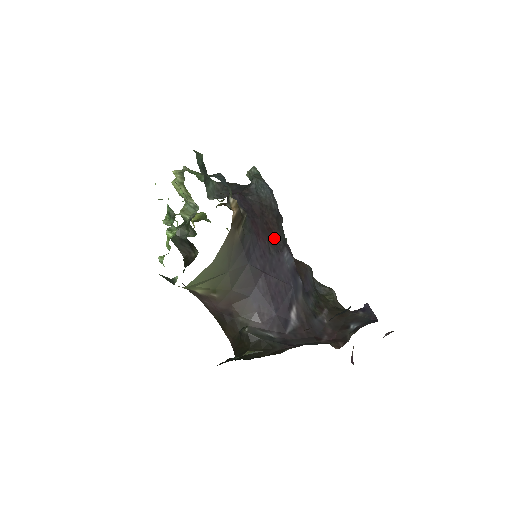
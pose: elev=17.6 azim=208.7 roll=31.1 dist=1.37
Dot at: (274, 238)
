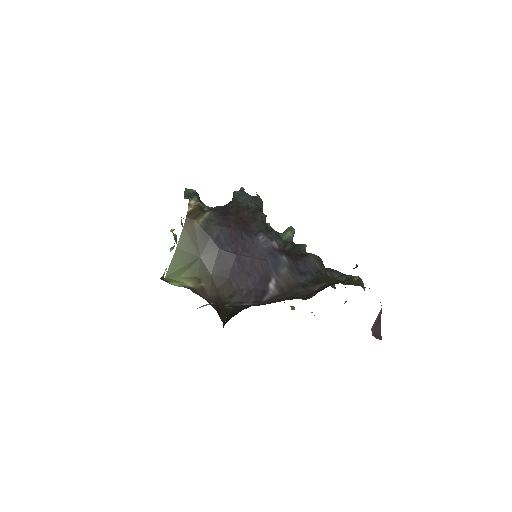
Dot at: (248, 227)
